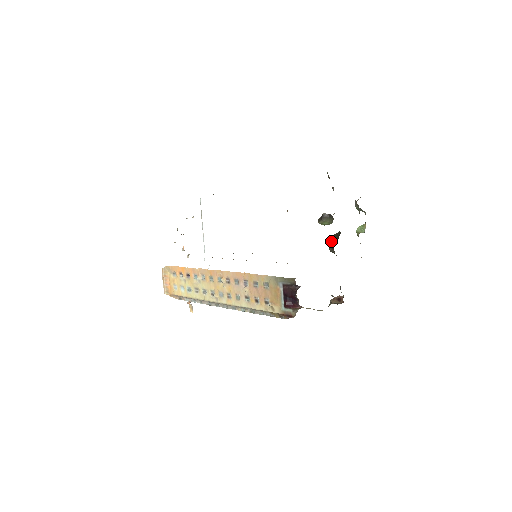
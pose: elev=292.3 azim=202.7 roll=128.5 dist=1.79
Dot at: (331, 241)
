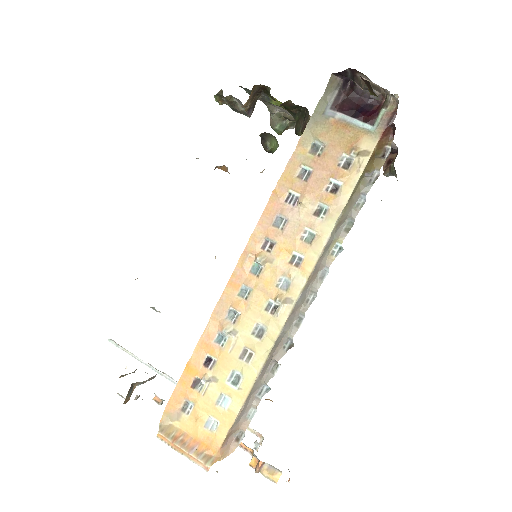
Dot at: (301, 131)
